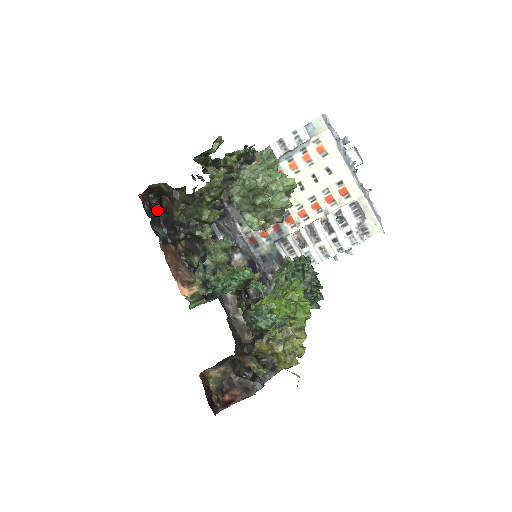
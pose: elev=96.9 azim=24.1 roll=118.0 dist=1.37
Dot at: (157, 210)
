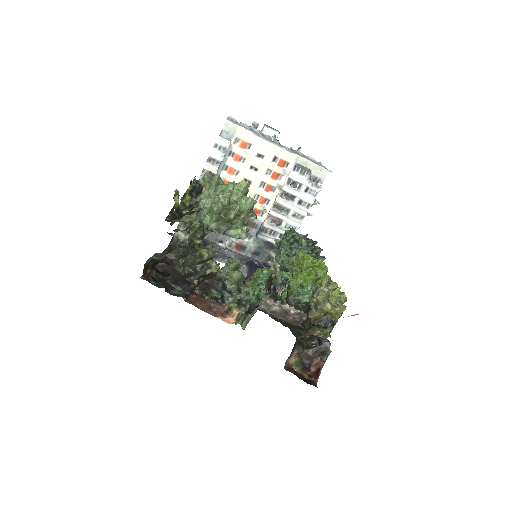
Dot at: (160, 278)
